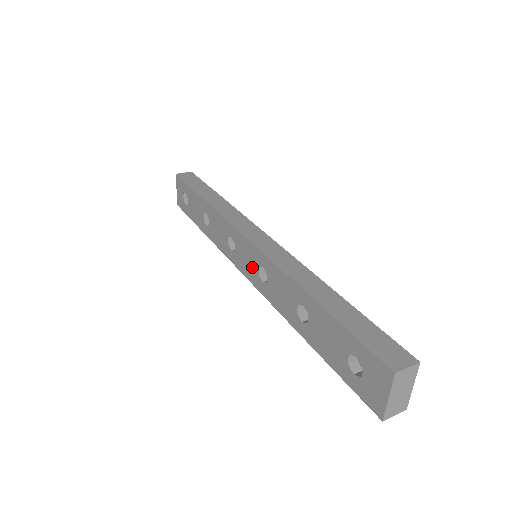
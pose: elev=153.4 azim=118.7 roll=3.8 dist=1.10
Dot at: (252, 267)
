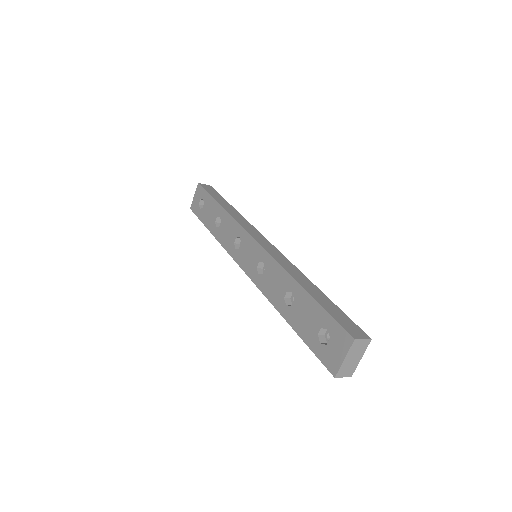
Dot at: (252, 262)
